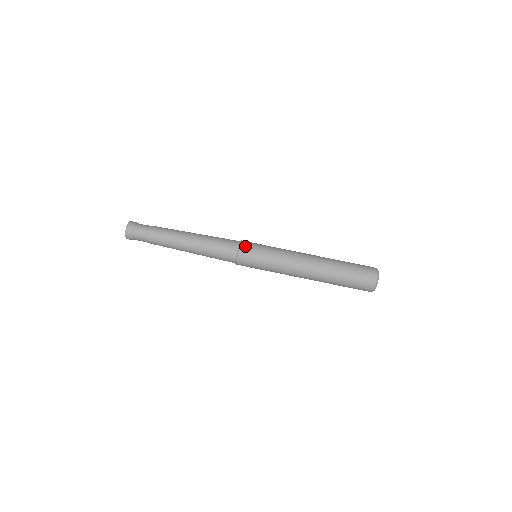
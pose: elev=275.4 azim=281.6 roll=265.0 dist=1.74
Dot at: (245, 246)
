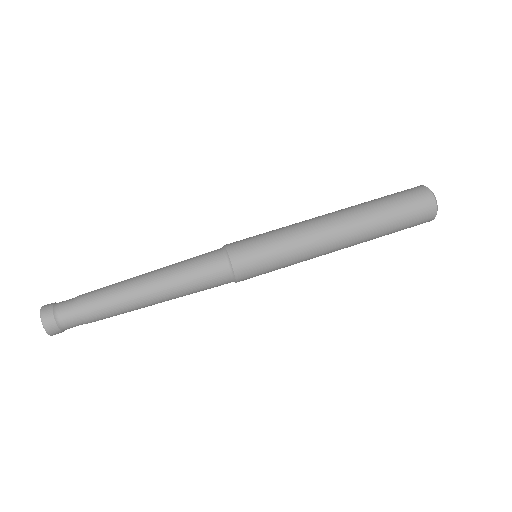
Dot at: (234, 247)
